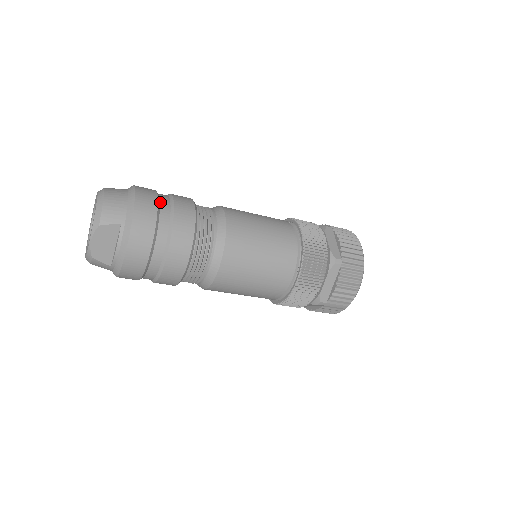
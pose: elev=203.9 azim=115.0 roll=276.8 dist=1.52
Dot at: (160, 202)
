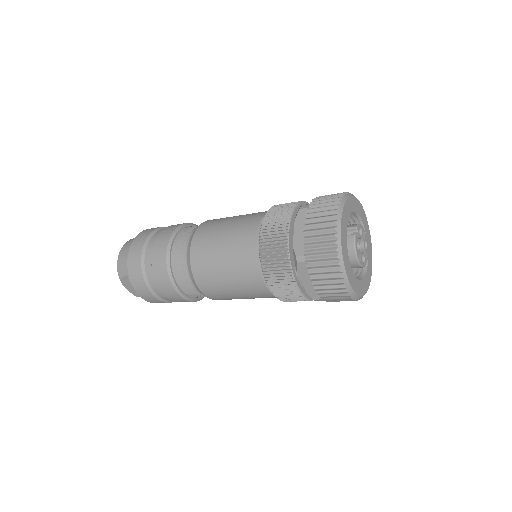
Dot at: (147, 247)
